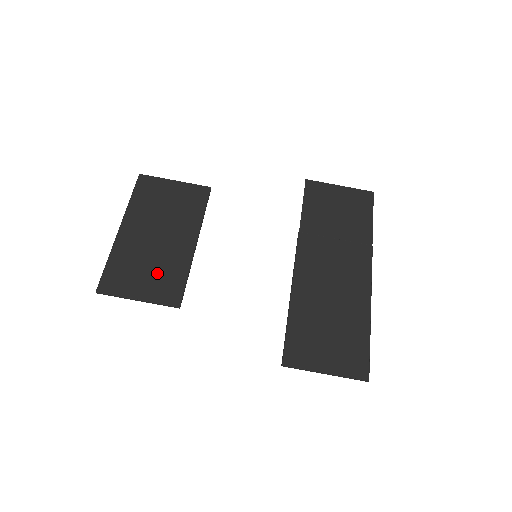
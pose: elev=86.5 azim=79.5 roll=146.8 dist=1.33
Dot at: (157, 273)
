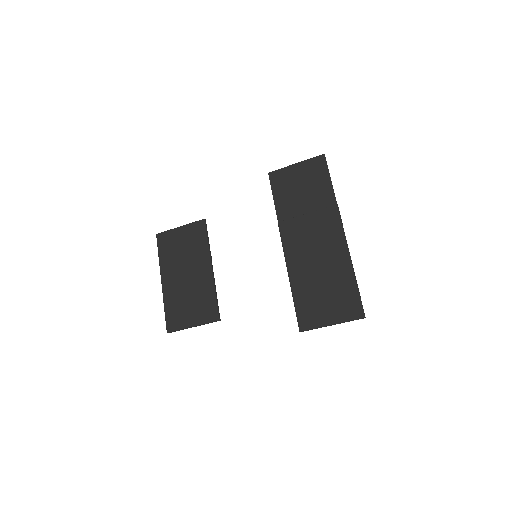
Dot at: (196, 303)
